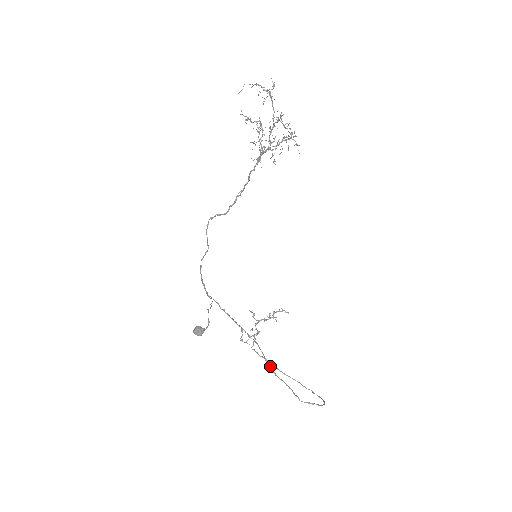
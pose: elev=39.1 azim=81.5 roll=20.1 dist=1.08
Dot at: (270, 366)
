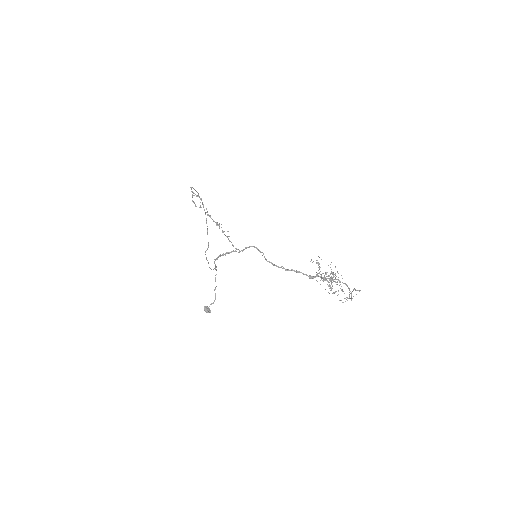
Dot at: (211, 269)
